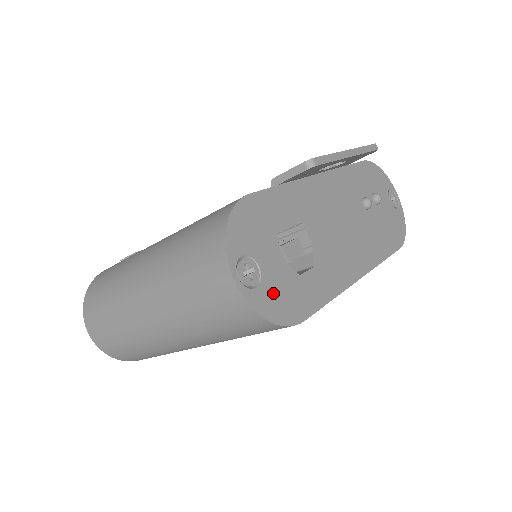
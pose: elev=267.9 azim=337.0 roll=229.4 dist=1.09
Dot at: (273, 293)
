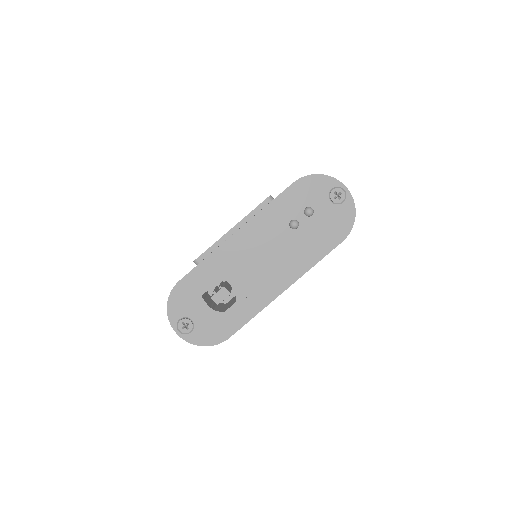
Dot at: (204, 331)
